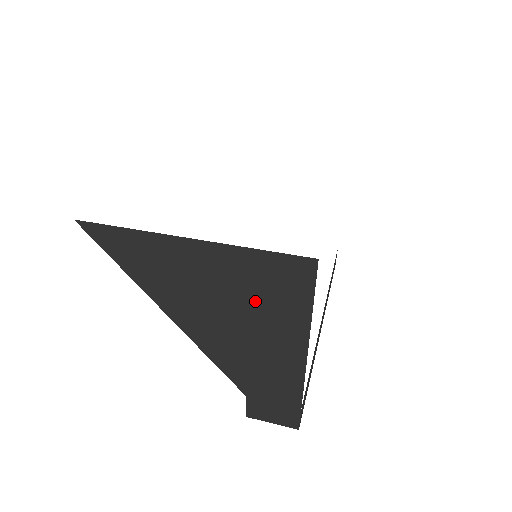
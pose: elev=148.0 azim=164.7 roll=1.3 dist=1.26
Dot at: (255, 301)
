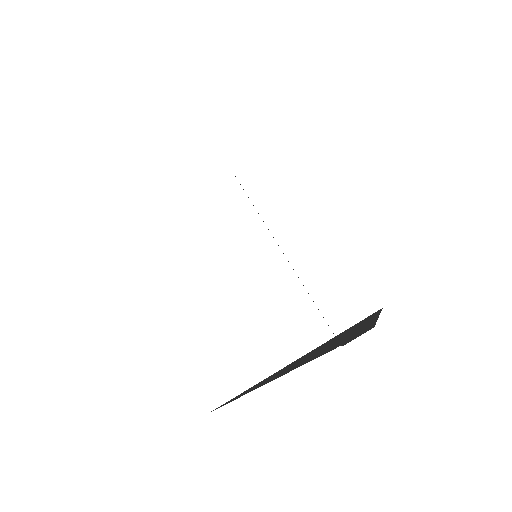
Dot at: occluded
